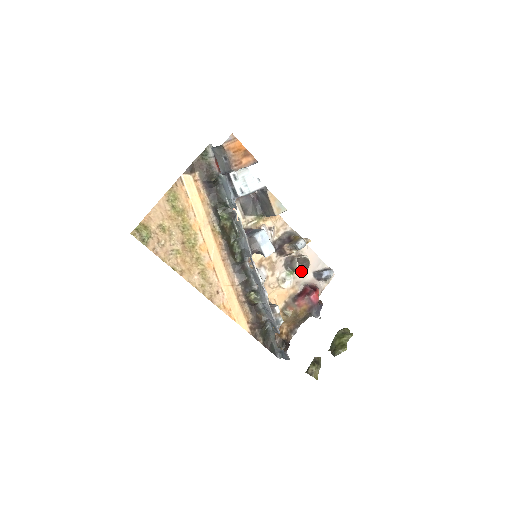
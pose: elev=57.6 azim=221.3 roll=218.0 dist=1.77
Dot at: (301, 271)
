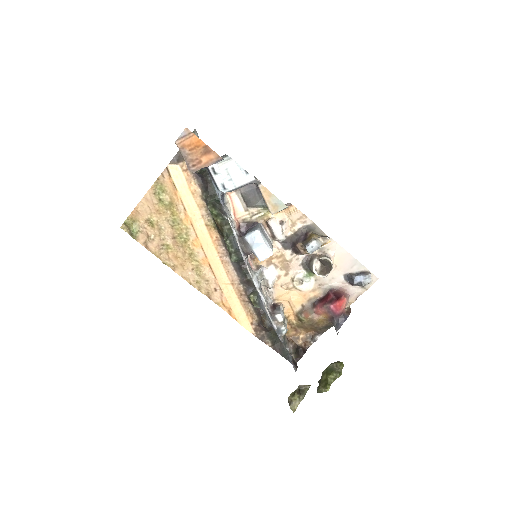
Dot at: (319, 275)
